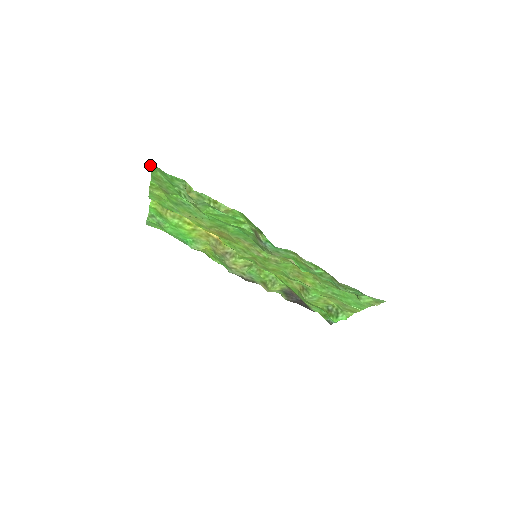
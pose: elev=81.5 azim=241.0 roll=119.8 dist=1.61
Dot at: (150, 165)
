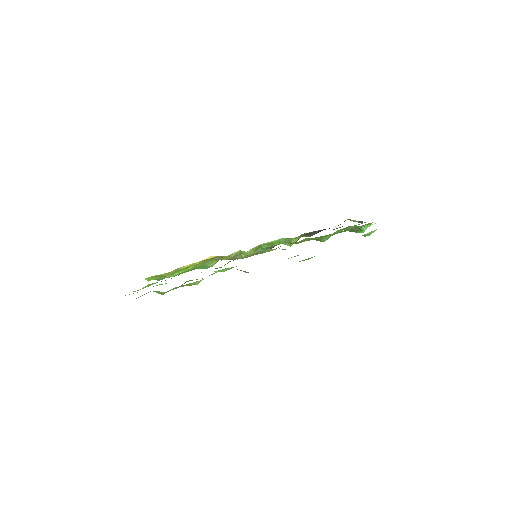
Dot at: occluded
